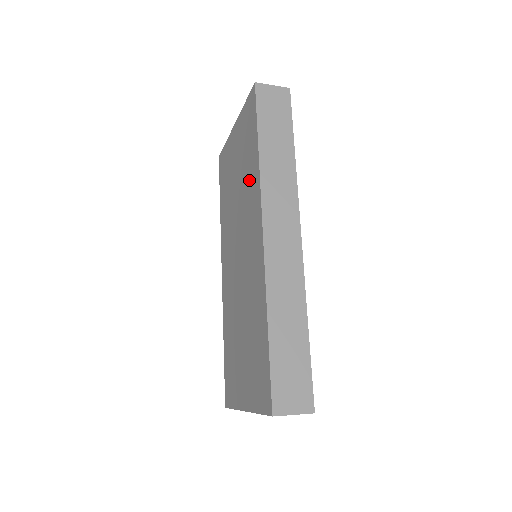
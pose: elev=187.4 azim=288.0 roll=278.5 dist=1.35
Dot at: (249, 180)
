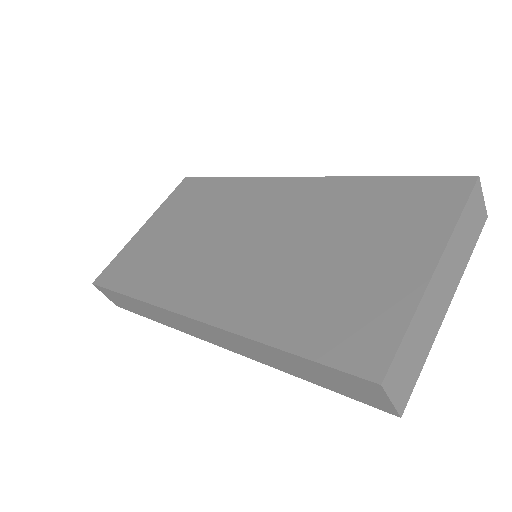
Dot at: (224, 198)
